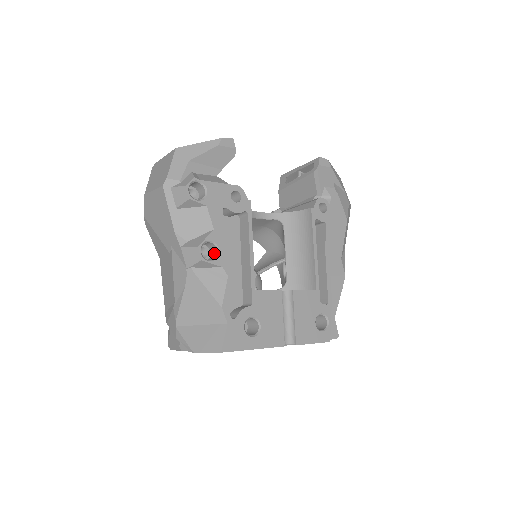
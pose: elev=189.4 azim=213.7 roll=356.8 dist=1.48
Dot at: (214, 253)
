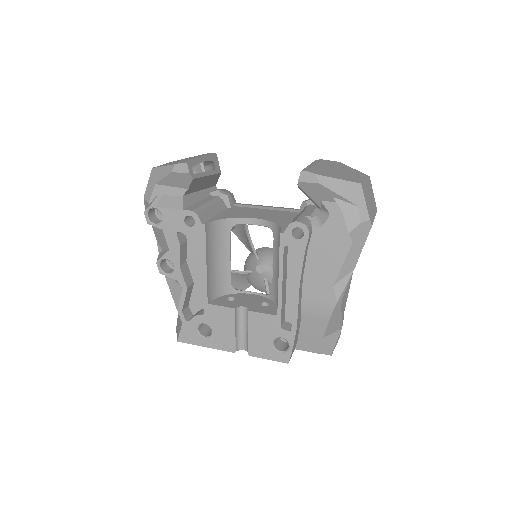
Dot at: occluded
